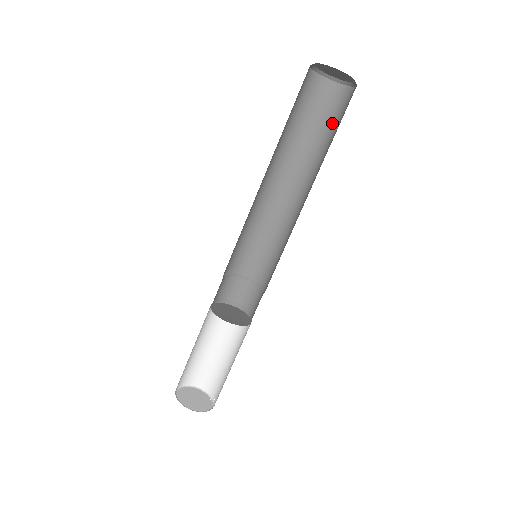
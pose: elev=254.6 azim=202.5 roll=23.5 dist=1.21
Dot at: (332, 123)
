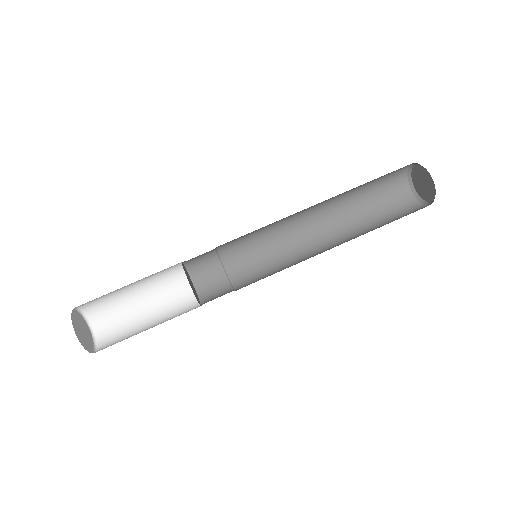
Dot at: (389, 215)
